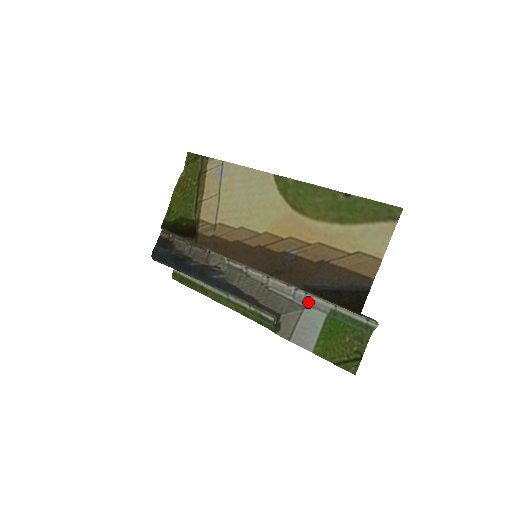
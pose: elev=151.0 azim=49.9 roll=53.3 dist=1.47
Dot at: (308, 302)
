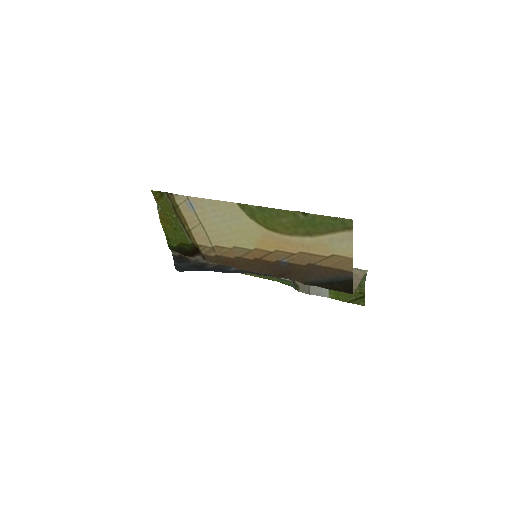
Dot at: occluded
